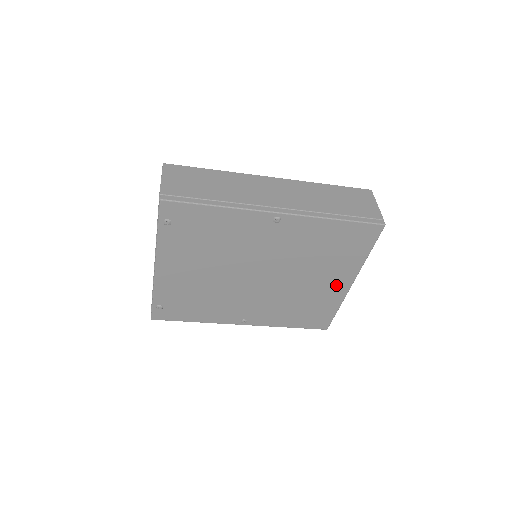
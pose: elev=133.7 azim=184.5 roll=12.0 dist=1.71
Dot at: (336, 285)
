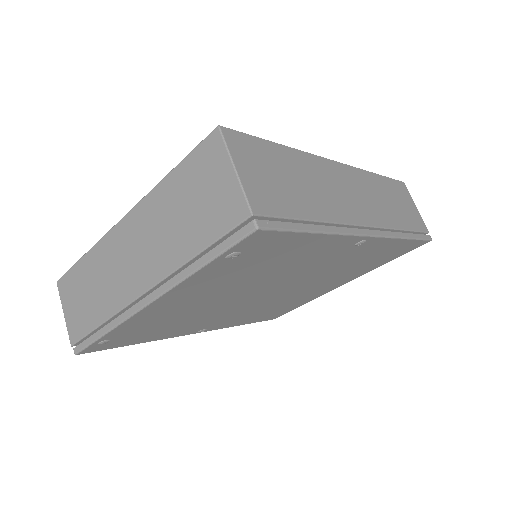
Dot at: (329, 288)
